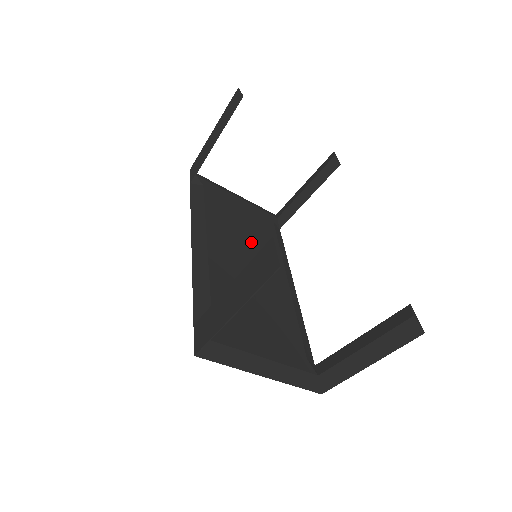
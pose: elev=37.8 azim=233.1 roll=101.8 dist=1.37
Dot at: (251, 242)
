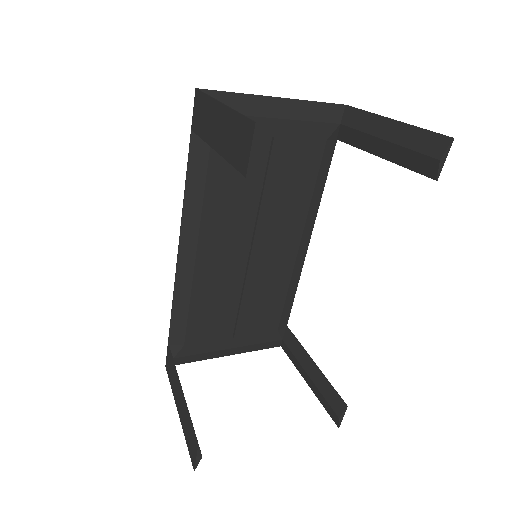
Dot at: (266, 211)
